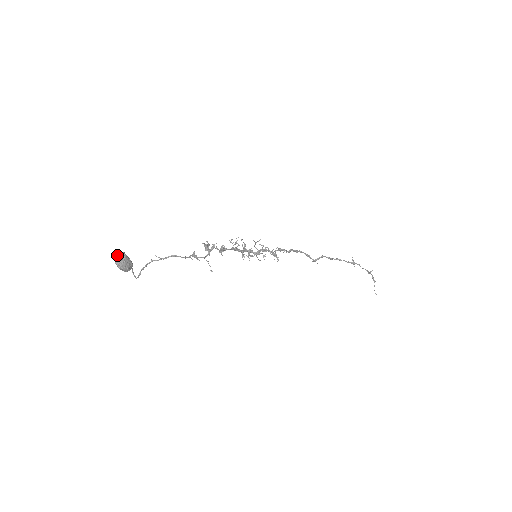
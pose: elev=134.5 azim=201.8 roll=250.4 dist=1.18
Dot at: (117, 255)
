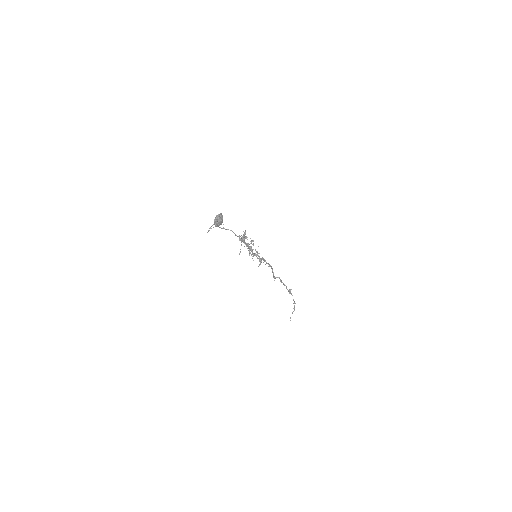
Dot at: (219, 214)
